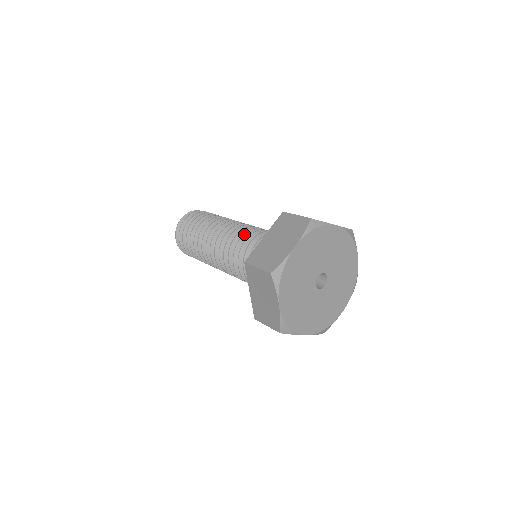
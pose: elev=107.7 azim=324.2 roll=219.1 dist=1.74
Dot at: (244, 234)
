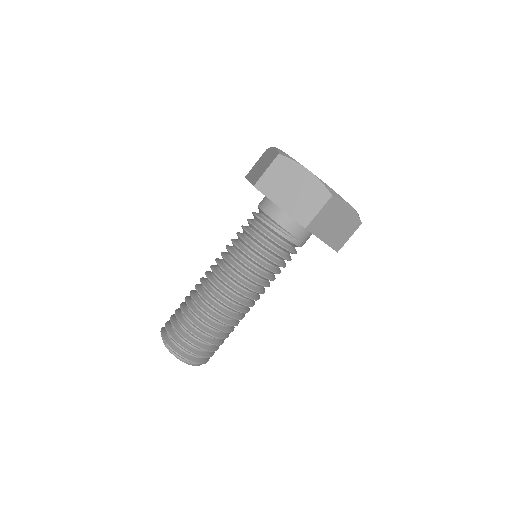
Dot at: (231, 239)
